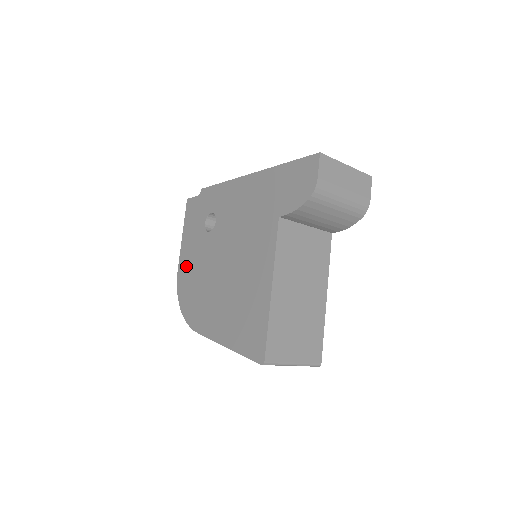
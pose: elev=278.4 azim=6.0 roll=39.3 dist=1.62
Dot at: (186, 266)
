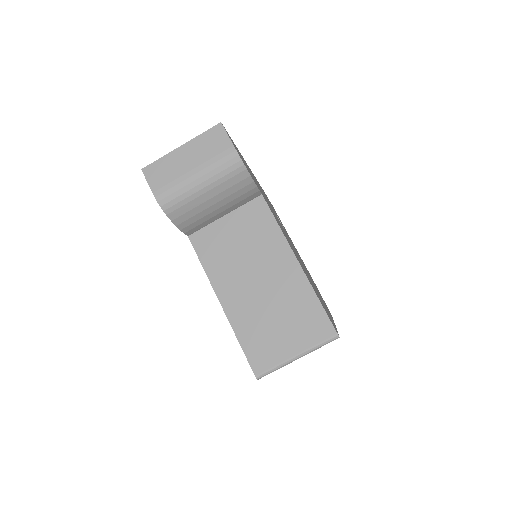
Dot at: occluded
